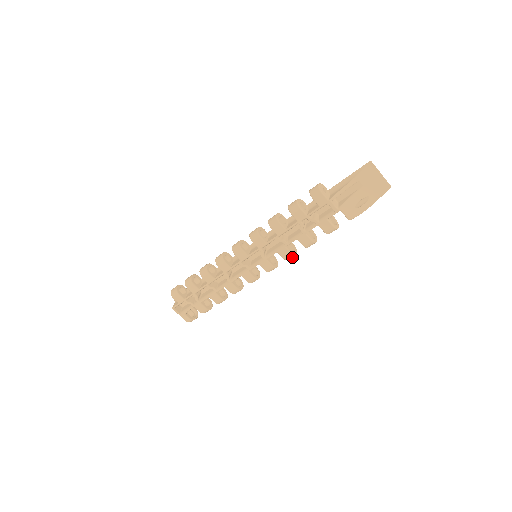
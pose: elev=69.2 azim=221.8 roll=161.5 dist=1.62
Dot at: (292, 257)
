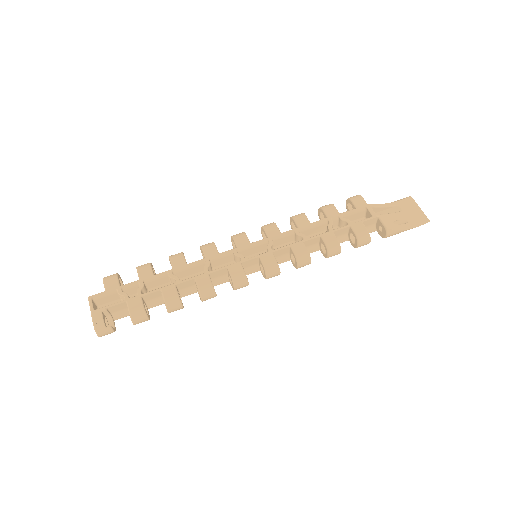
Dot at: (305, 261)
